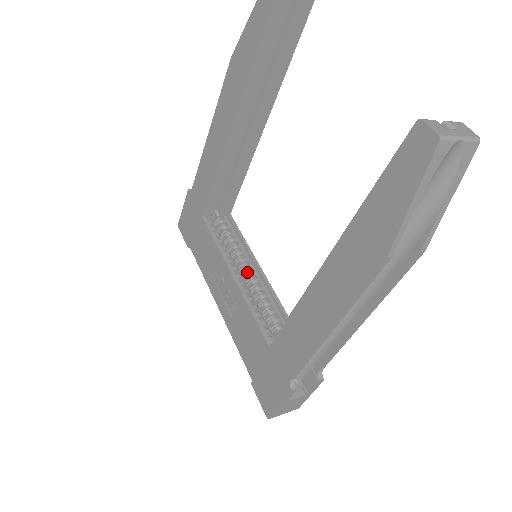
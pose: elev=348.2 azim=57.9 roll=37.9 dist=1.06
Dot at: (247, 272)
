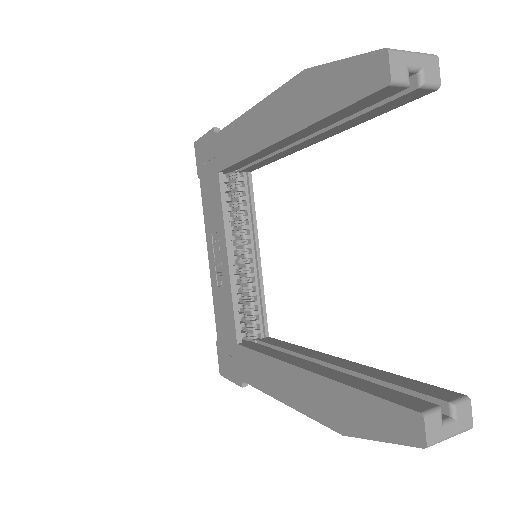
Dot at: (245, 248)
